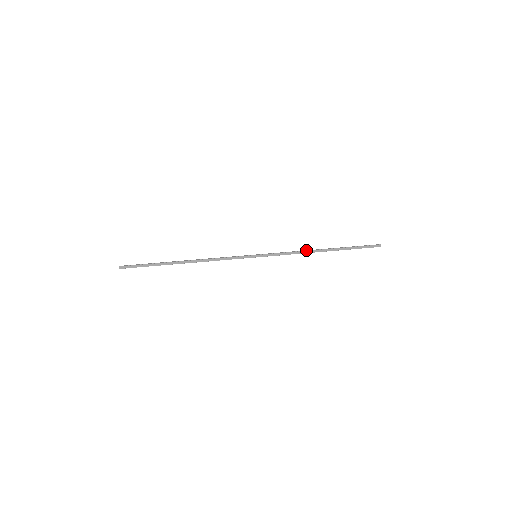
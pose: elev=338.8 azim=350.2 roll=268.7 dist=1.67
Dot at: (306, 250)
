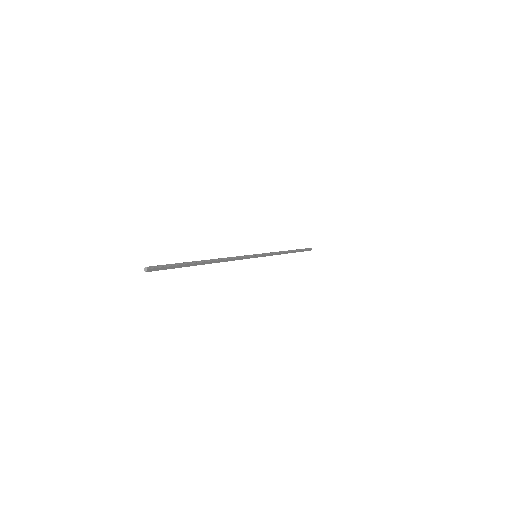
Dot at: (282, 251)
